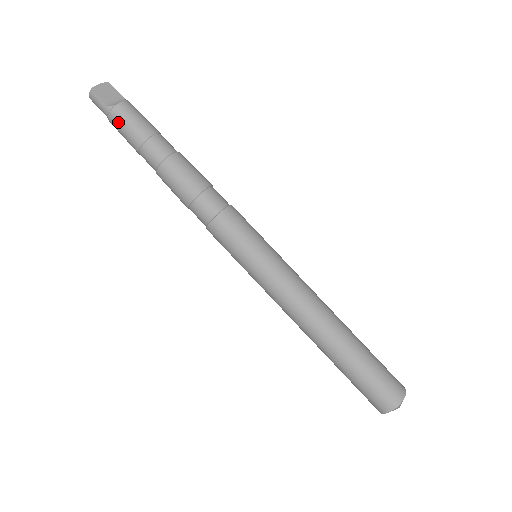
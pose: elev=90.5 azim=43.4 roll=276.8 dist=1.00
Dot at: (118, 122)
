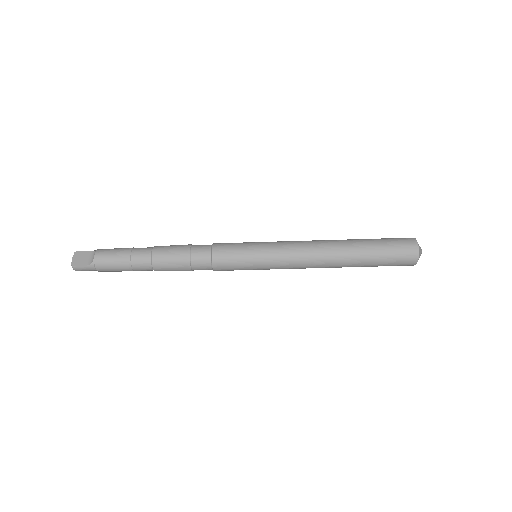
Dot at: (105, 267)
